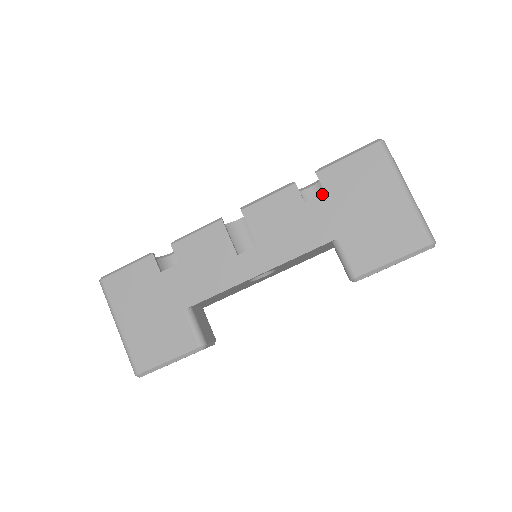
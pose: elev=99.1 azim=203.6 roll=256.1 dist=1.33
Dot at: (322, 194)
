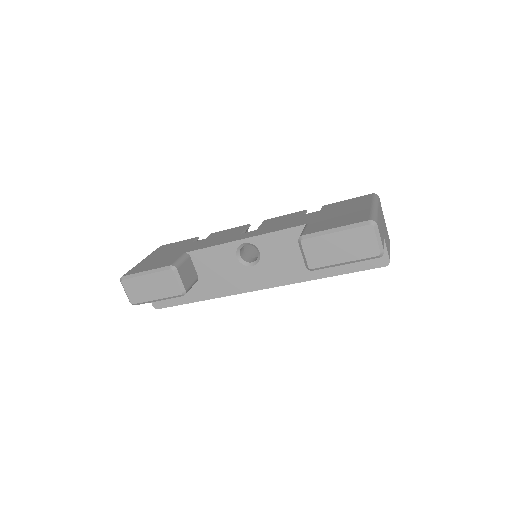
Dot at: (318, 211)
